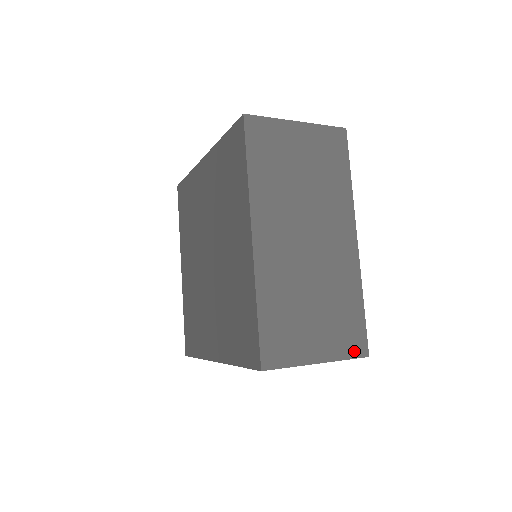
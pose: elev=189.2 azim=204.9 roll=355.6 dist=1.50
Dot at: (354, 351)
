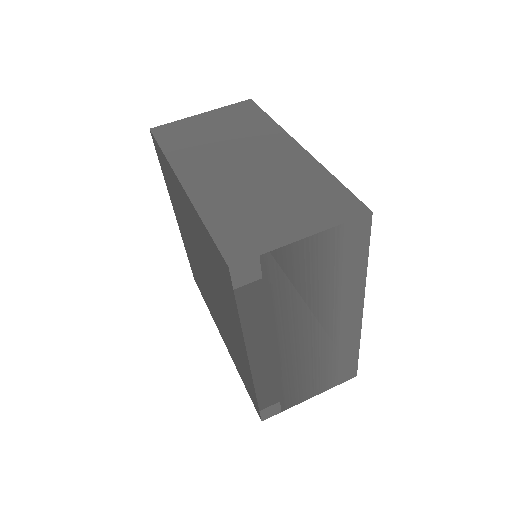
Dot at: (347, 214)
